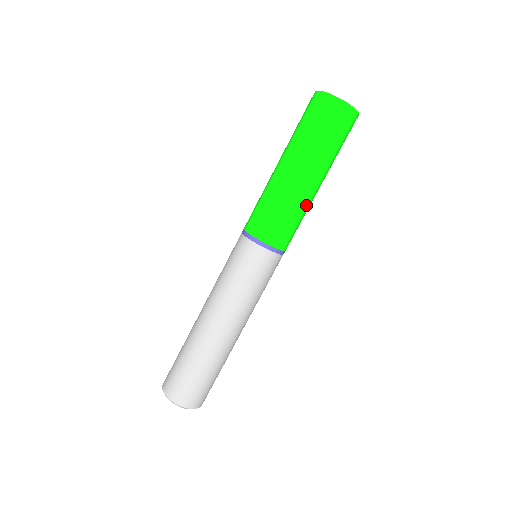
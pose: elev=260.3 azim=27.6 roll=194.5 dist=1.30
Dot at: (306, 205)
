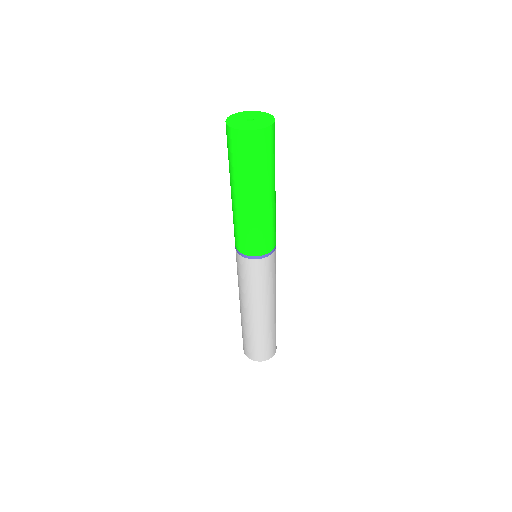
Dot at: (259, 219)
